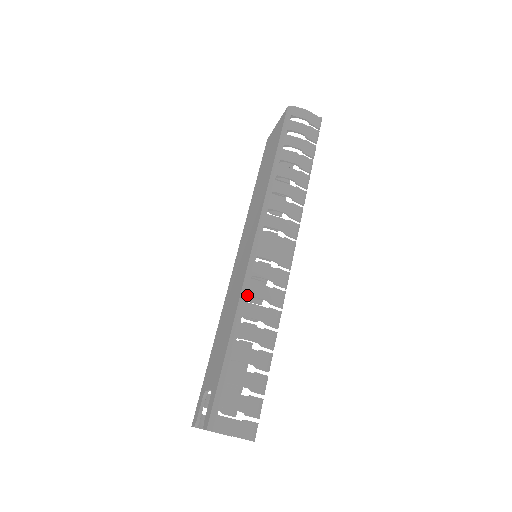
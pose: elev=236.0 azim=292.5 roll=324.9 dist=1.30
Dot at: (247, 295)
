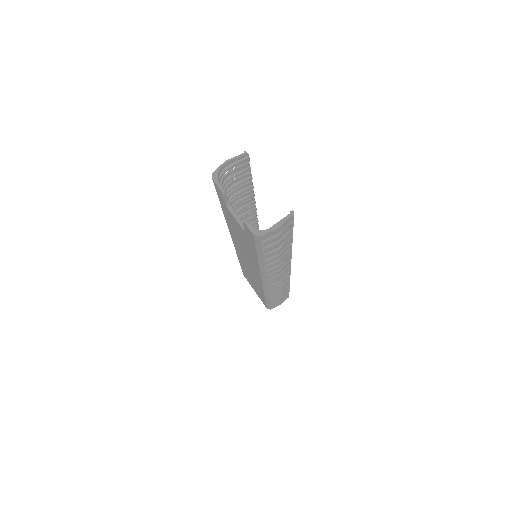
Dot at: occluded
